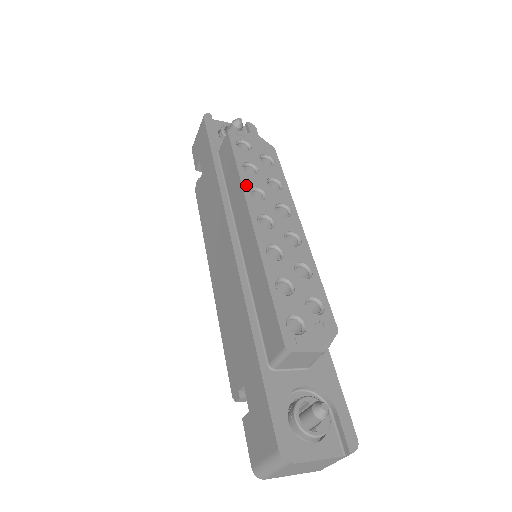
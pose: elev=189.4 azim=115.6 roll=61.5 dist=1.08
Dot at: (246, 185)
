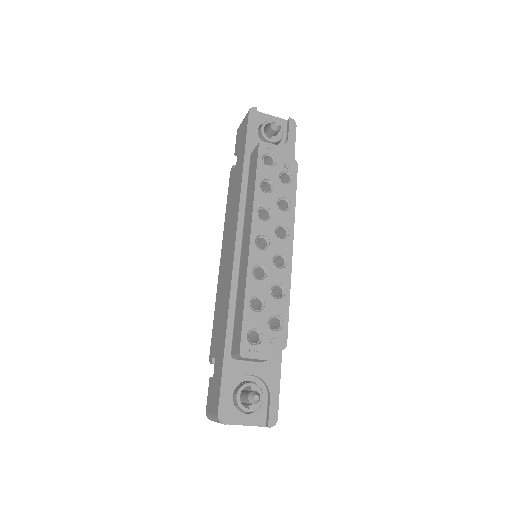
Dot at: (257, 204)
